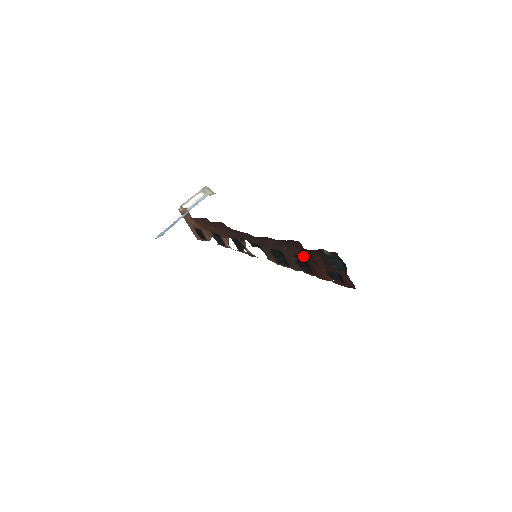
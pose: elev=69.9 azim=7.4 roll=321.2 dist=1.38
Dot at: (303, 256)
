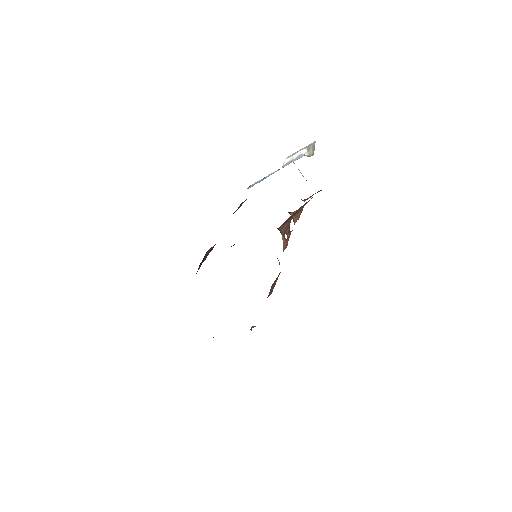
Dot at: occluded
